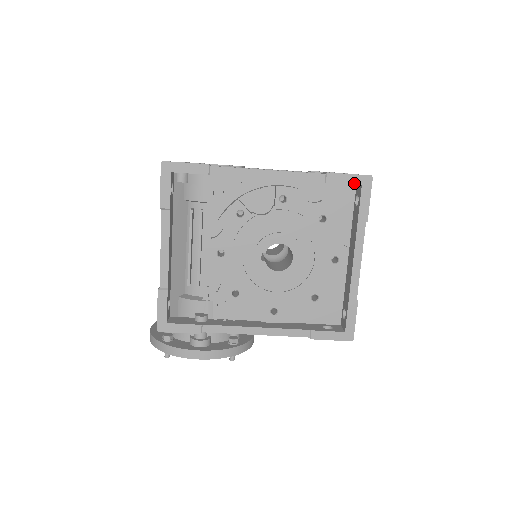
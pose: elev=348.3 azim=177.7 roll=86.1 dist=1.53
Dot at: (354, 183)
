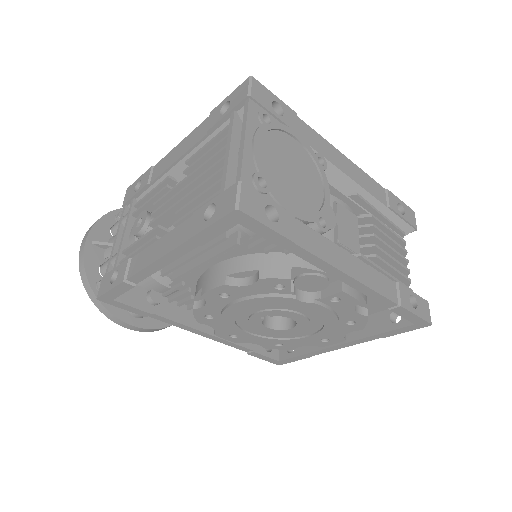
Dot at: (411, 321)
